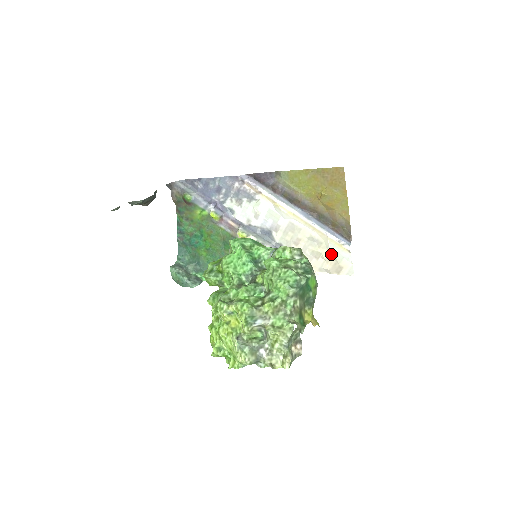
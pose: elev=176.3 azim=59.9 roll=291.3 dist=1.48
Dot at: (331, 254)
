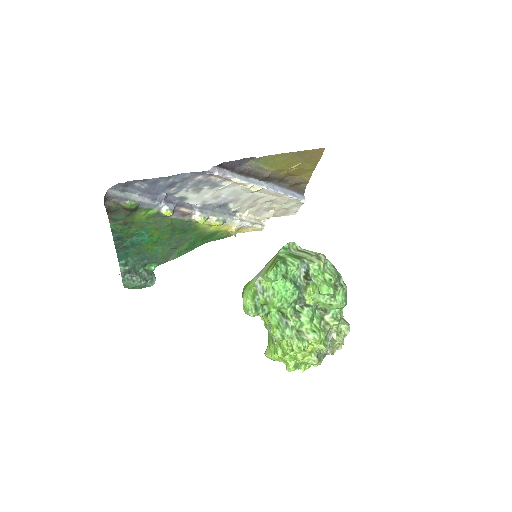
Dot at: (283, 206)
